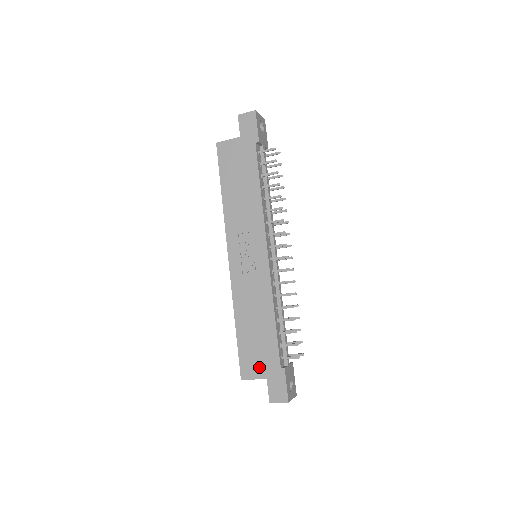
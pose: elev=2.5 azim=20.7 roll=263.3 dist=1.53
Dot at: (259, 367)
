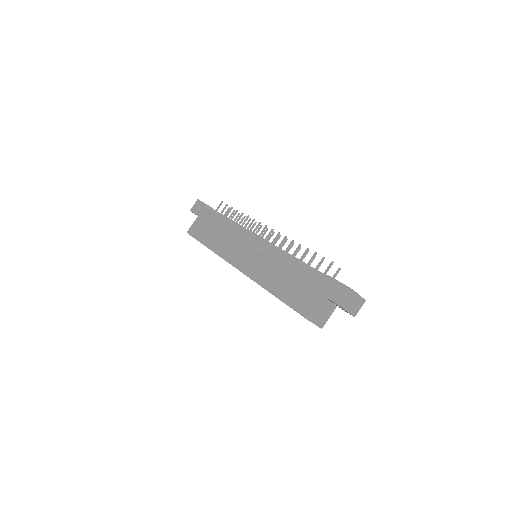
Dot at: (311, 296)
